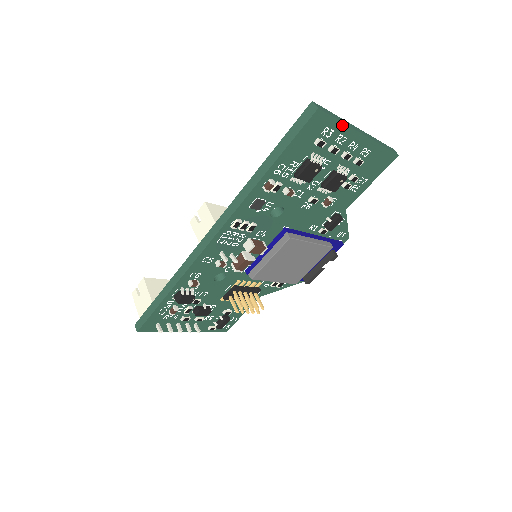
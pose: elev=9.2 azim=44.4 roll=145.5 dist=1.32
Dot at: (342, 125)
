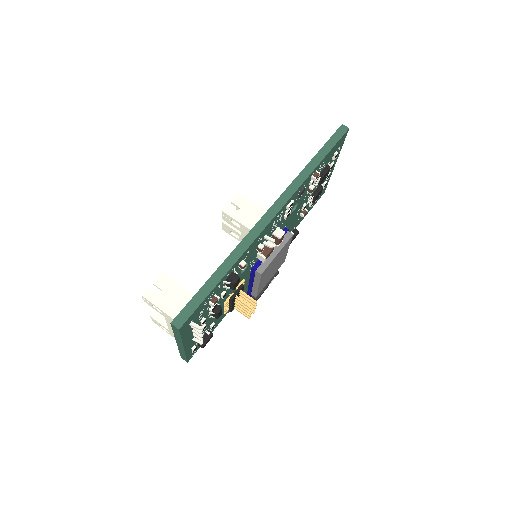
Dot at: occluded
